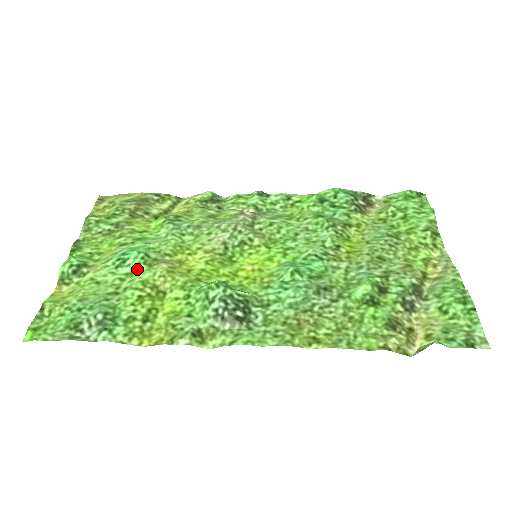
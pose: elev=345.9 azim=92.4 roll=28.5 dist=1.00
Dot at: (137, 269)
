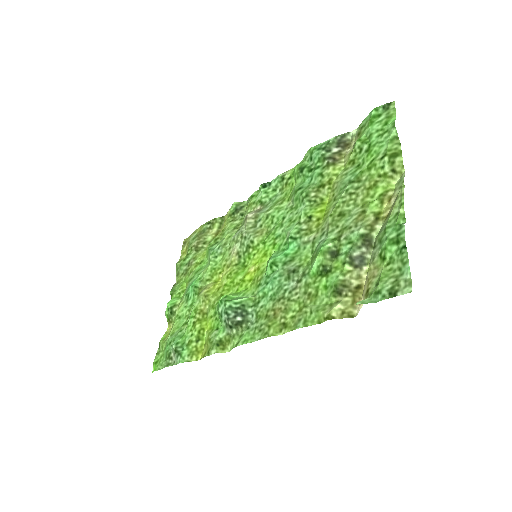
Dot at: (194, 300)
